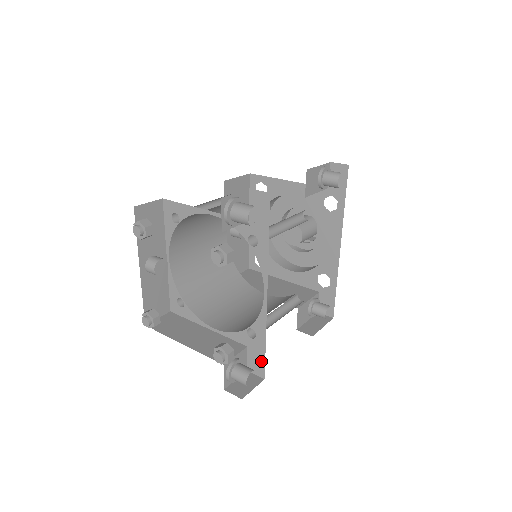
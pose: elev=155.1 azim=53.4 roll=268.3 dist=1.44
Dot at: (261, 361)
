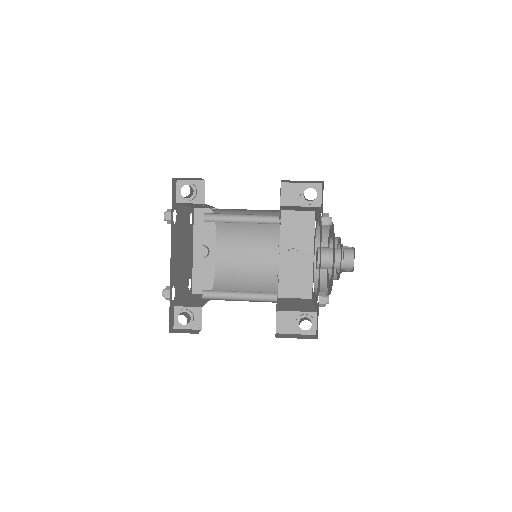
Dot at: occluded
